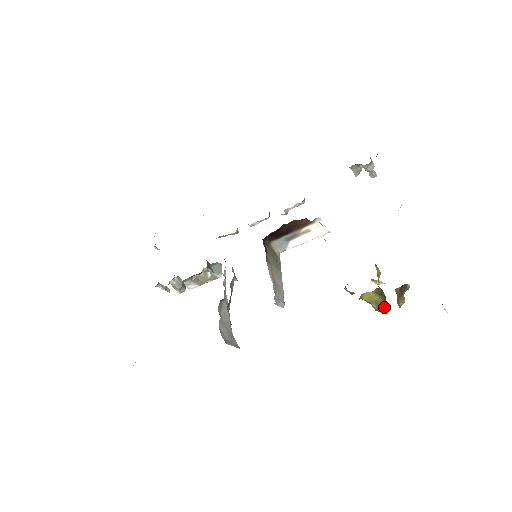
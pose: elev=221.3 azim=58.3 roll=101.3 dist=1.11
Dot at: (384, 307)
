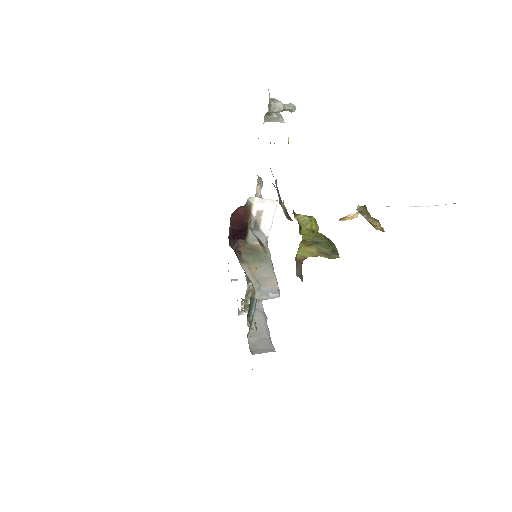
Dot at: (332, 253)
